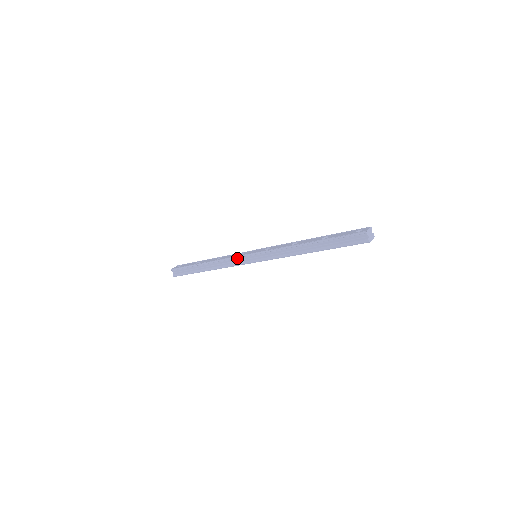
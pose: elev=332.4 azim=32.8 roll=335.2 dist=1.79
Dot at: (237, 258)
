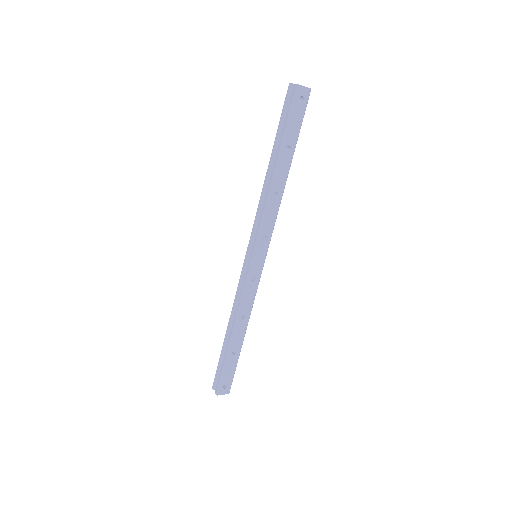
Dot at: (241, 278)
